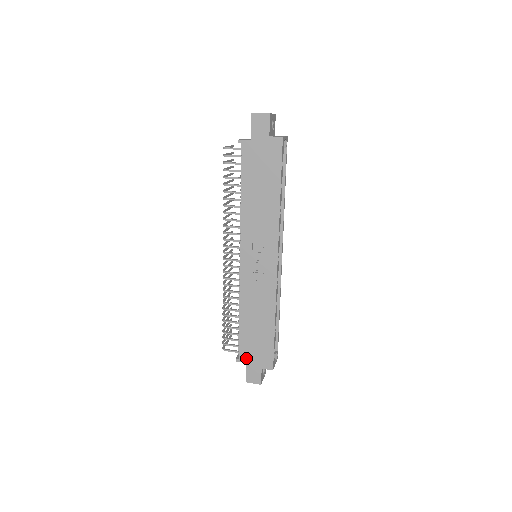
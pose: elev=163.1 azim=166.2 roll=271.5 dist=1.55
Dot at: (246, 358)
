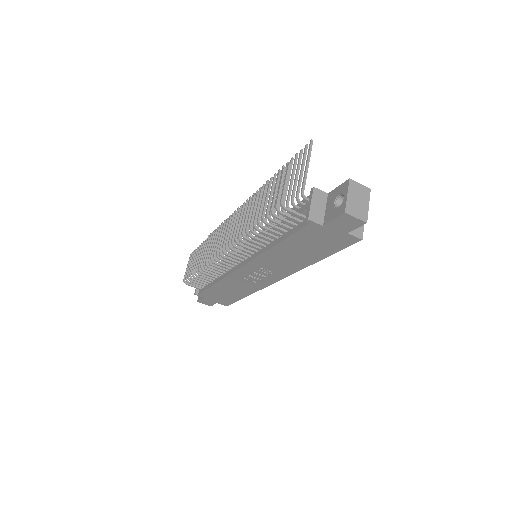
Dot at: (206, 297)
